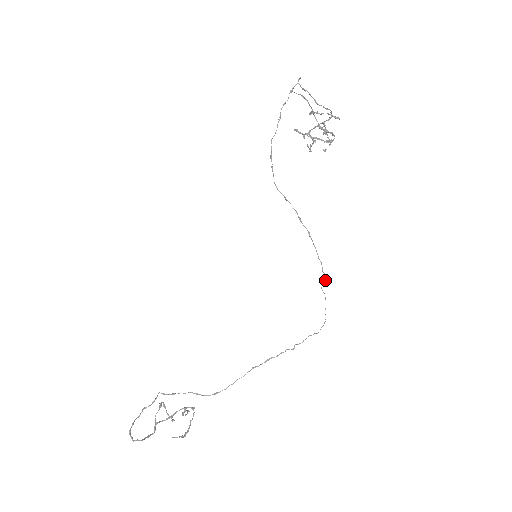
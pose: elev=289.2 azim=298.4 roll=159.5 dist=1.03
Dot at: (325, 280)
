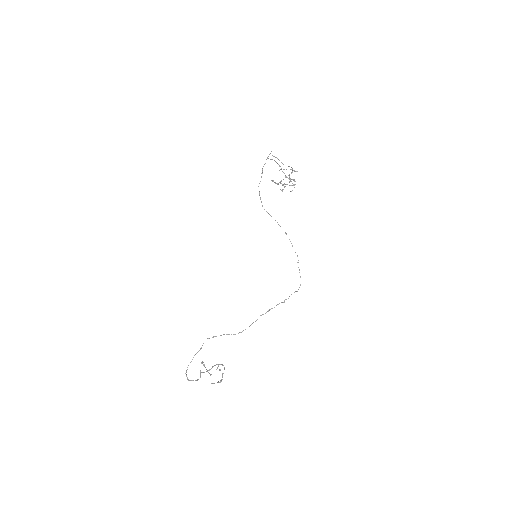
Dot at: (298, 260)
